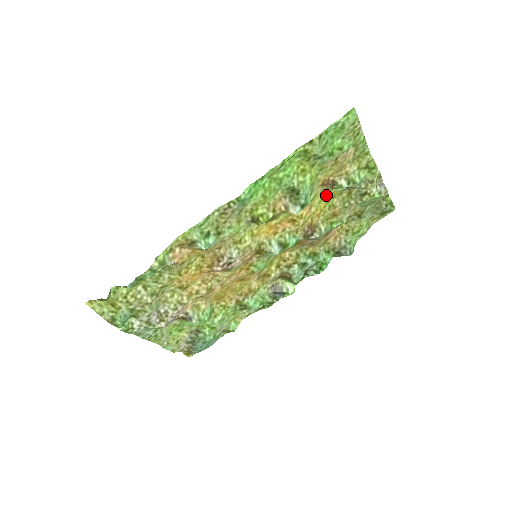
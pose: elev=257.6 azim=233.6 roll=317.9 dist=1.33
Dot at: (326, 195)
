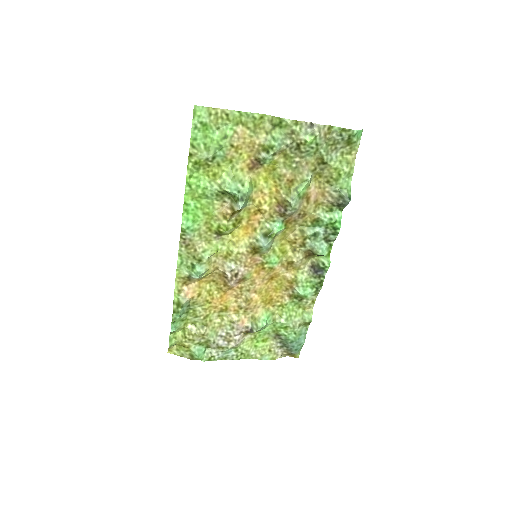
Dot at: (265, 173)
